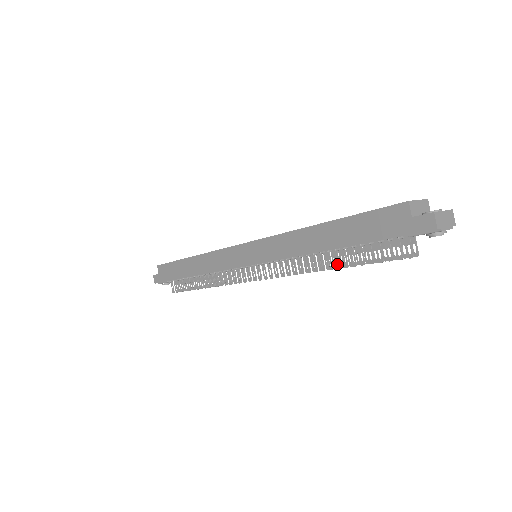
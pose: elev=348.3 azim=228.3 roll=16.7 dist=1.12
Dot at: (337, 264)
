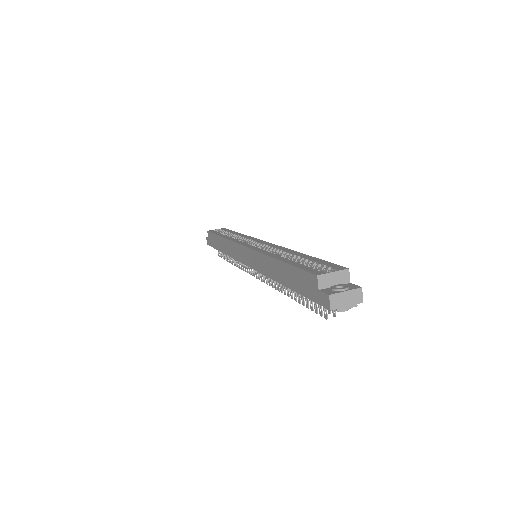
Dot at: occluded
